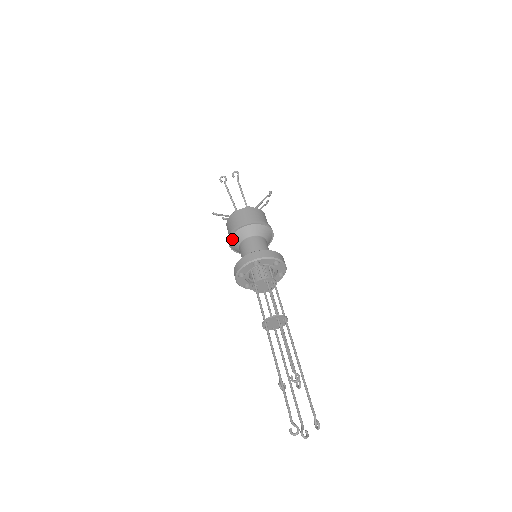
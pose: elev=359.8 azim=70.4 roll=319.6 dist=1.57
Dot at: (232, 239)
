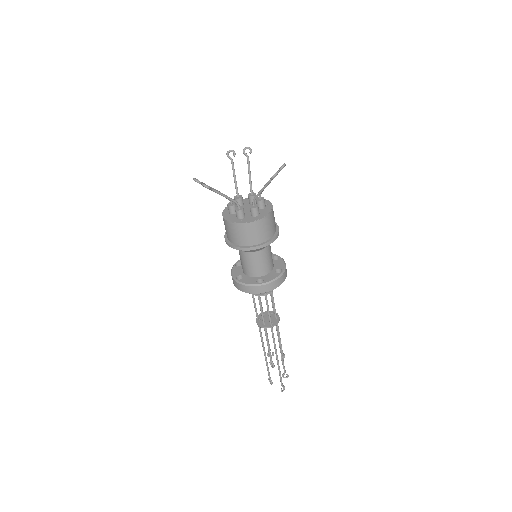
Dot at: occluded
